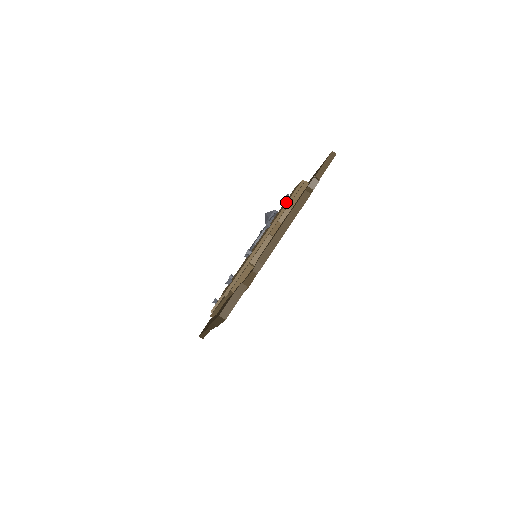
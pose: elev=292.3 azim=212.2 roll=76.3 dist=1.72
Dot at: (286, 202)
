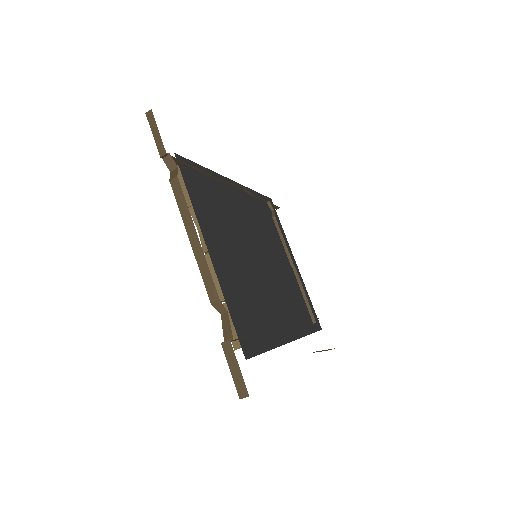
Dot at: occluded
